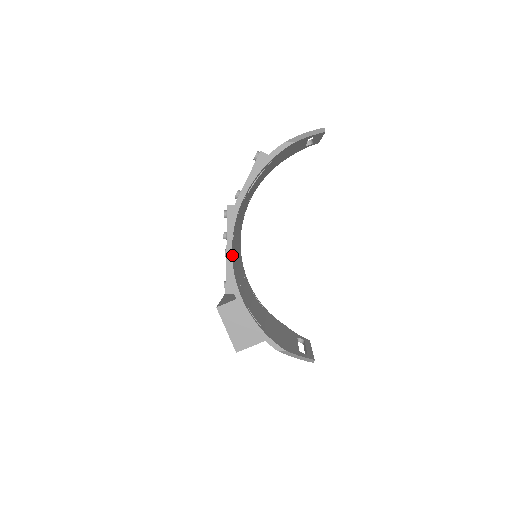
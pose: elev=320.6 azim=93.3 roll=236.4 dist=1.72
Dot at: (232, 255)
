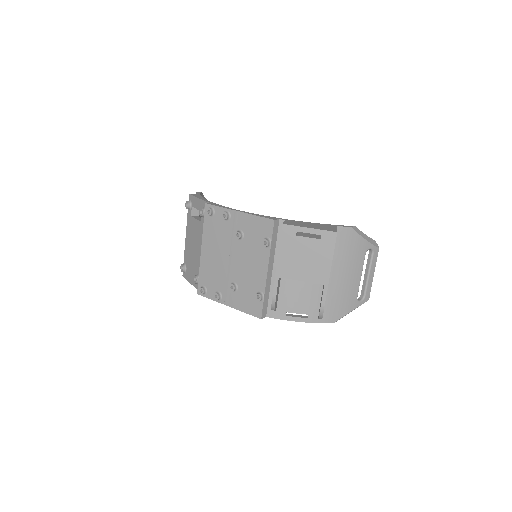
Dot at: occluded
